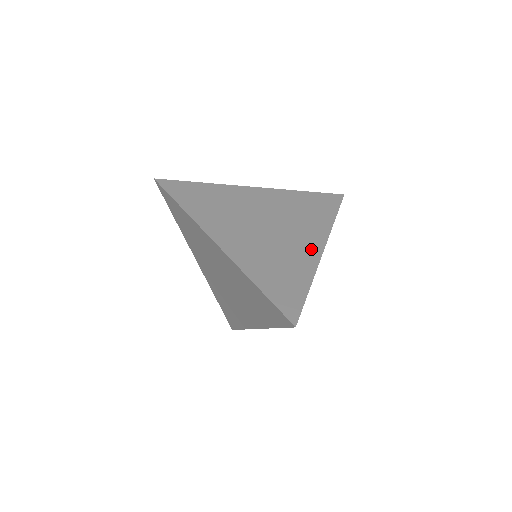
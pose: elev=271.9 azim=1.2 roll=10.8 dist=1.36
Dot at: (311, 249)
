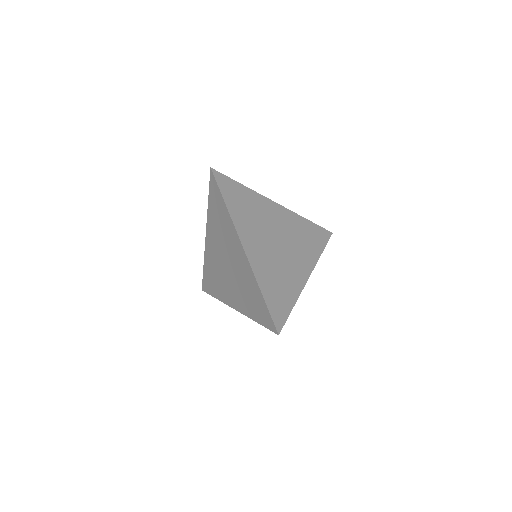
Dot at: (301, 274)
